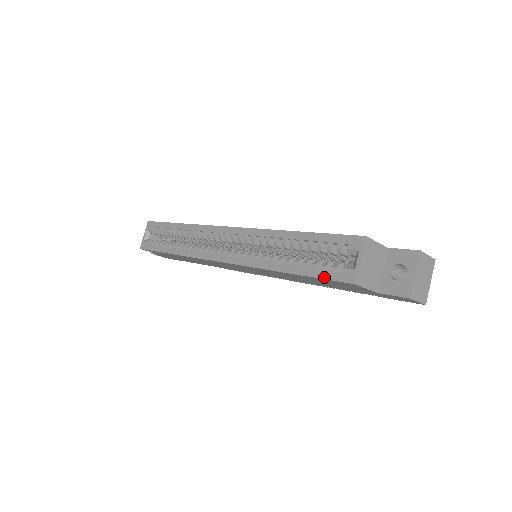
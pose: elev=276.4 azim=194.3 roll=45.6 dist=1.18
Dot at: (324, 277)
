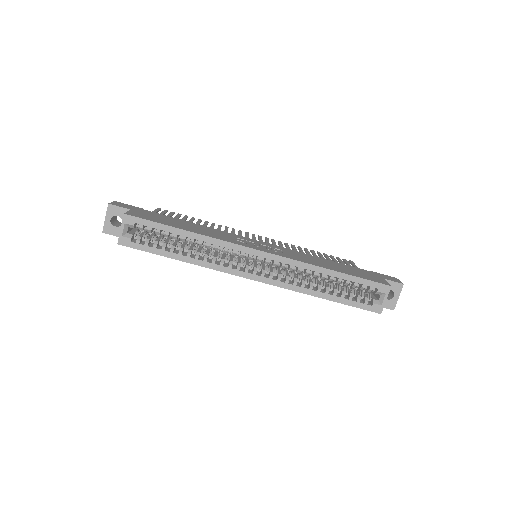
Dot at: (359, 307)
